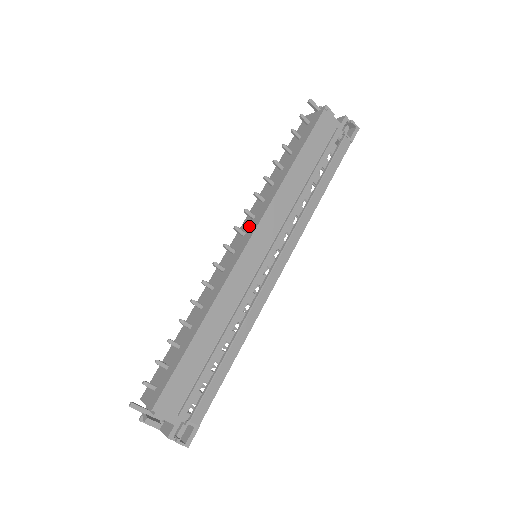
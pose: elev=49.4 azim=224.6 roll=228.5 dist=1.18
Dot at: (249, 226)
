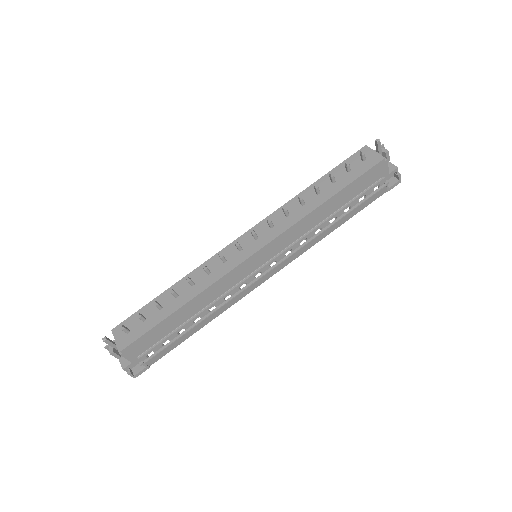
Dot at: (264, 233)
